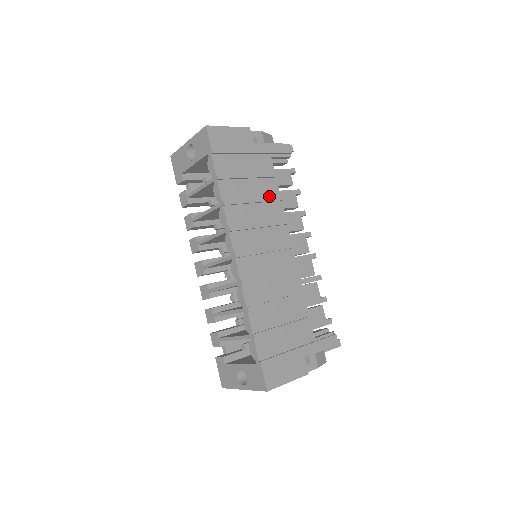
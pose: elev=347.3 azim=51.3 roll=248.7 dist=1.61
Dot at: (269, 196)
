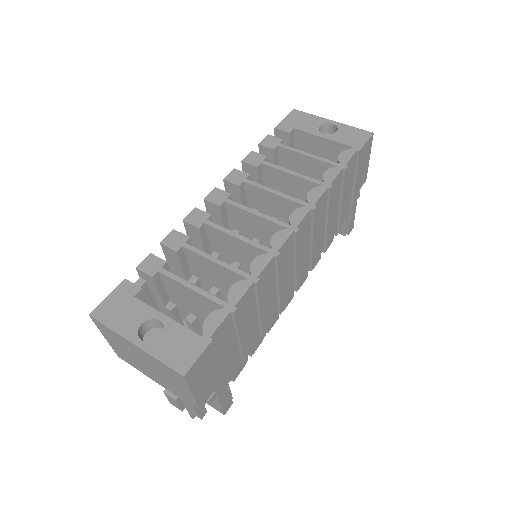
Dot at: occluded
